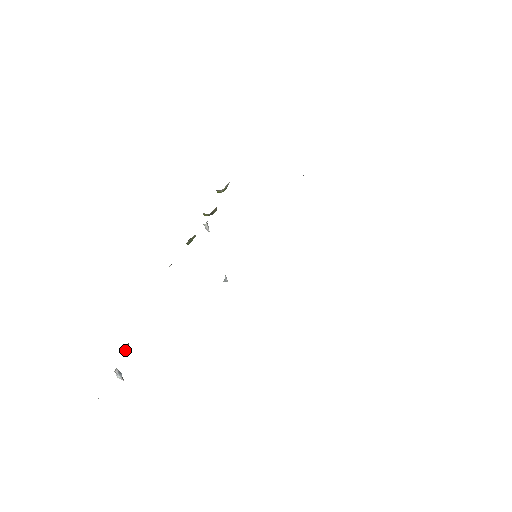
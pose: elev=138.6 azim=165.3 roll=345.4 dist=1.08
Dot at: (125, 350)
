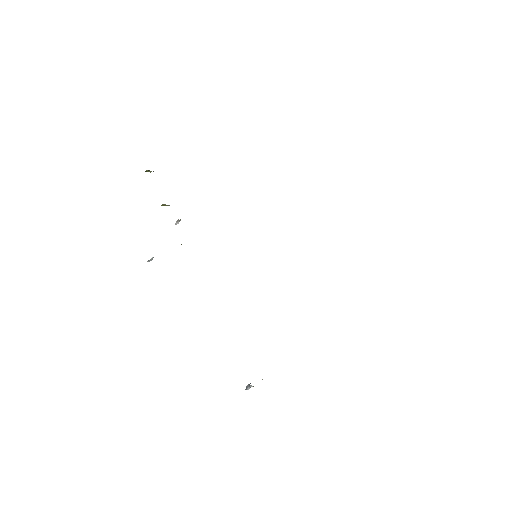
Dot at: occluded
